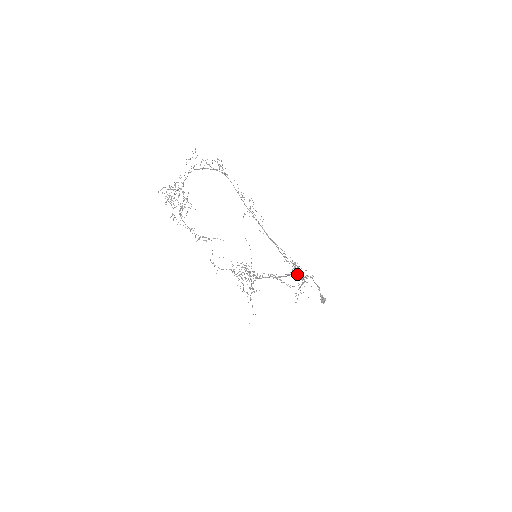
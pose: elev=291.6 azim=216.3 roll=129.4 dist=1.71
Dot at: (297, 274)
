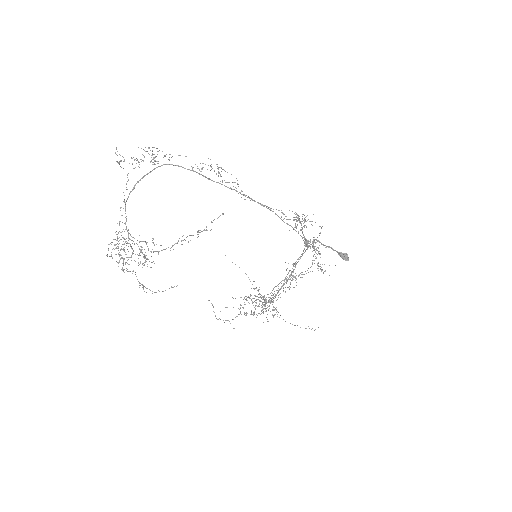
Dot at: (305, 244)
